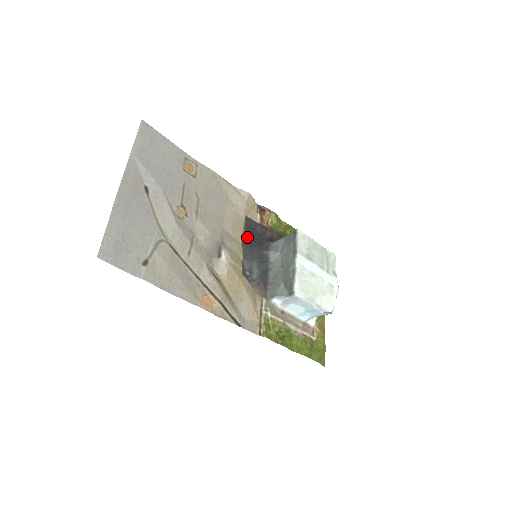
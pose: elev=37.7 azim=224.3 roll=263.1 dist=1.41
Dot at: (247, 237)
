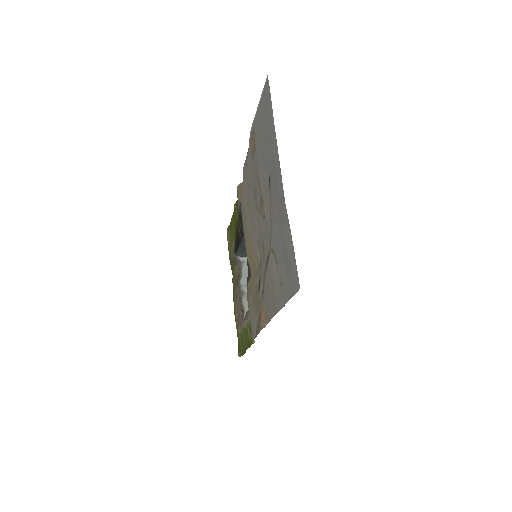
Dot at: (243, 229)
